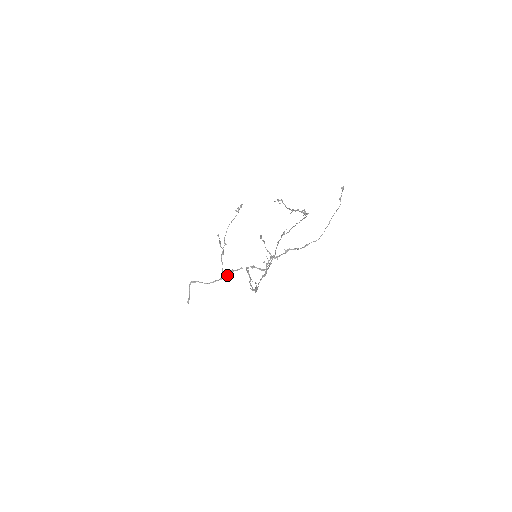
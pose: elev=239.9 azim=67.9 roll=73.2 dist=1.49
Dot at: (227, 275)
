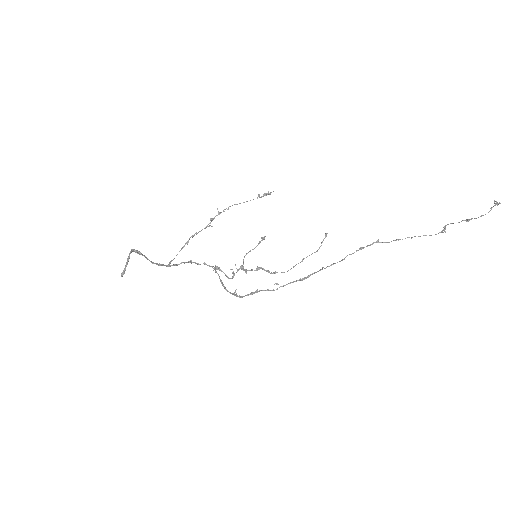
Dot at: (178, 264)
